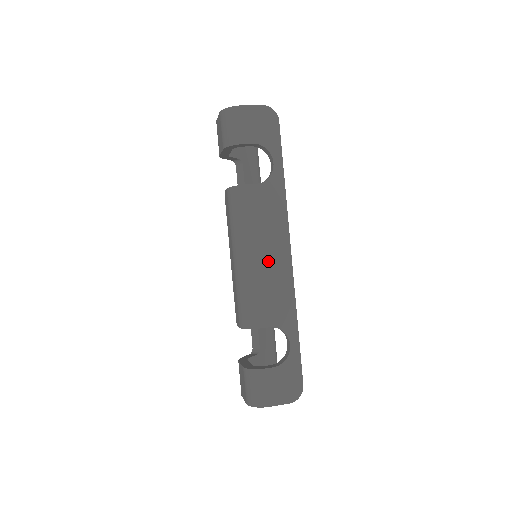
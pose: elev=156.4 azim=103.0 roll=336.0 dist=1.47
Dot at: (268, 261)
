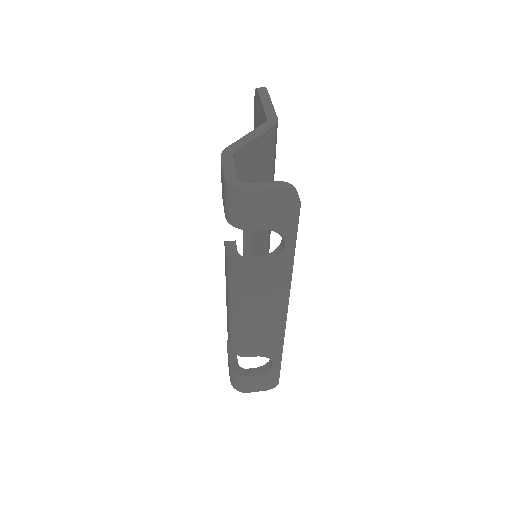
Dot at: (262, 319)
